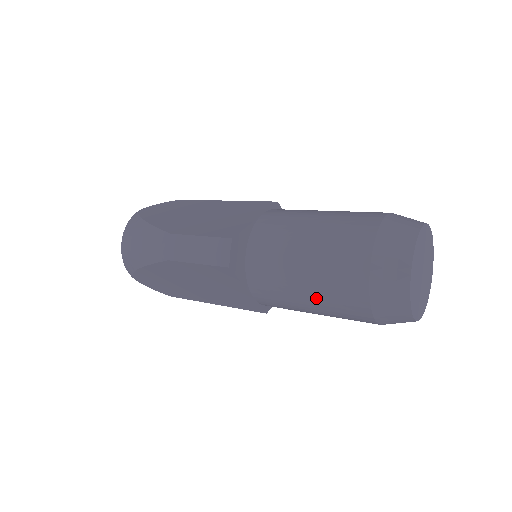
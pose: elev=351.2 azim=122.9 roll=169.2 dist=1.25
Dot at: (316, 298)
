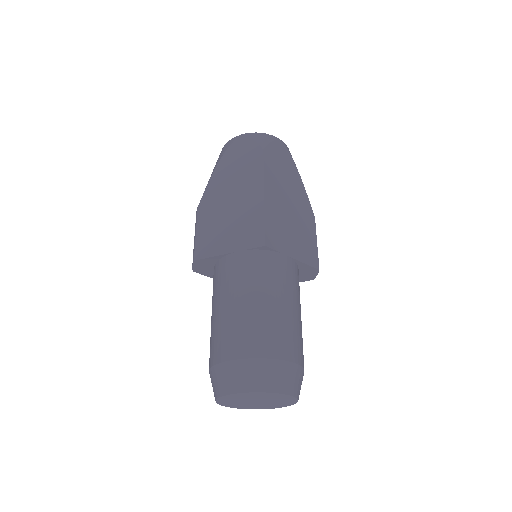
Dot at: occluded
